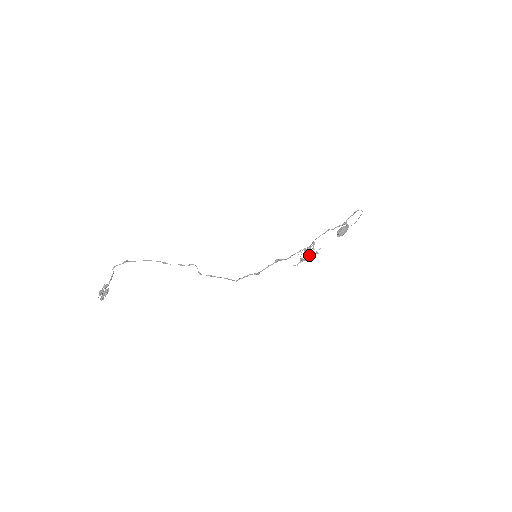
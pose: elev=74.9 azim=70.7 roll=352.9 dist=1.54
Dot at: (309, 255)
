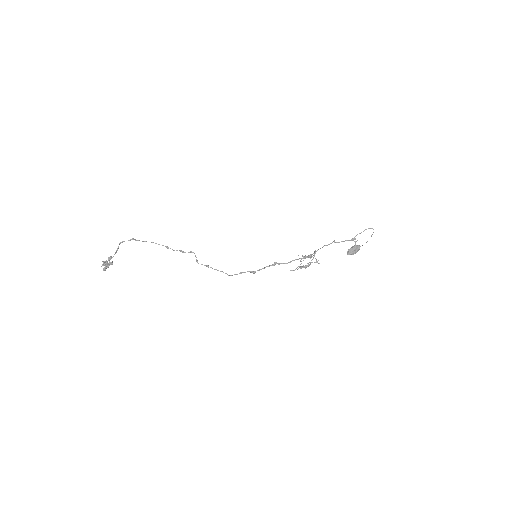
Dot at: occluded
